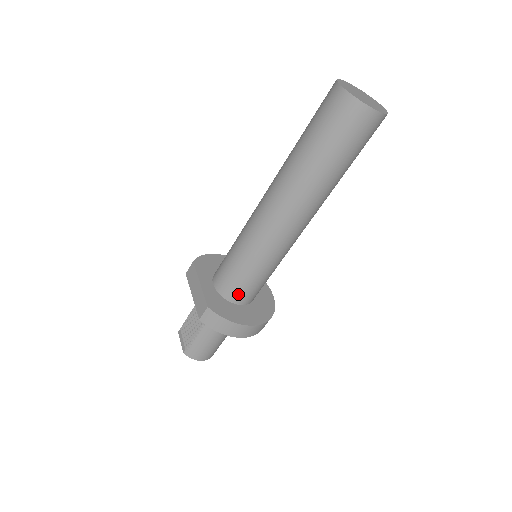
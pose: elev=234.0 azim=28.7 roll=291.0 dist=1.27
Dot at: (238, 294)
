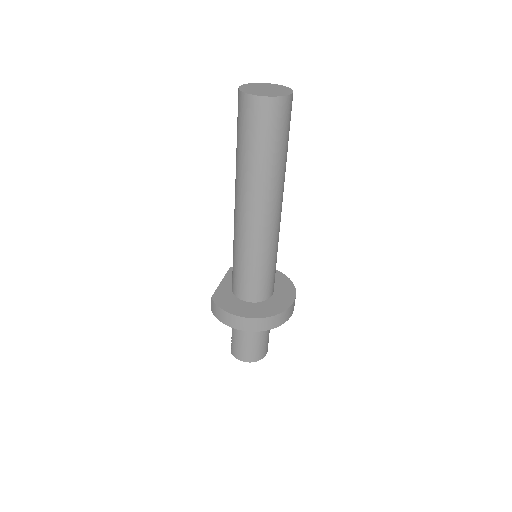
Dot at: (240, 290)
